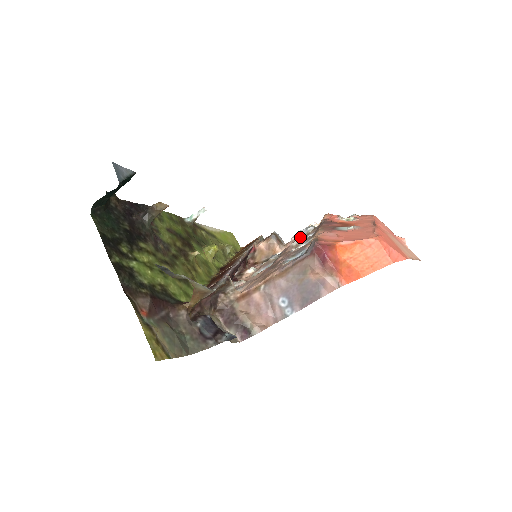
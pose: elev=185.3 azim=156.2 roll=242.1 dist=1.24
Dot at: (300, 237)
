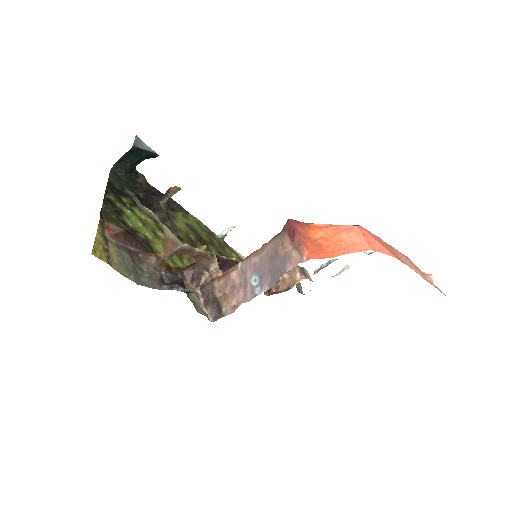
Dot at: occluded
